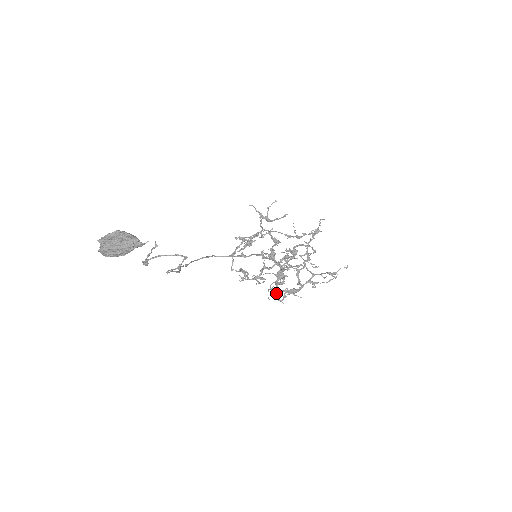
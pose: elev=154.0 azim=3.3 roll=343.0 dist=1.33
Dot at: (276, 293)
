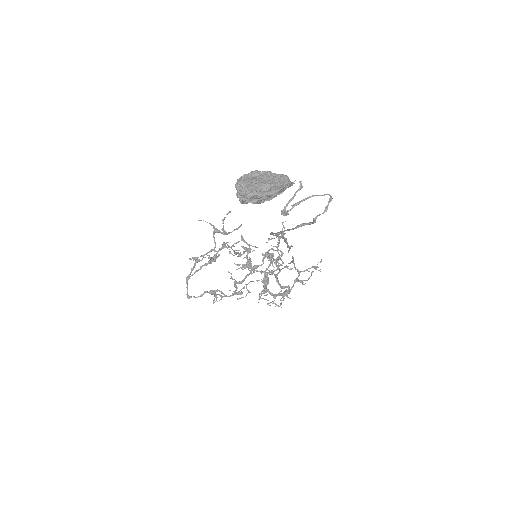
Dot at: (268, 300)
